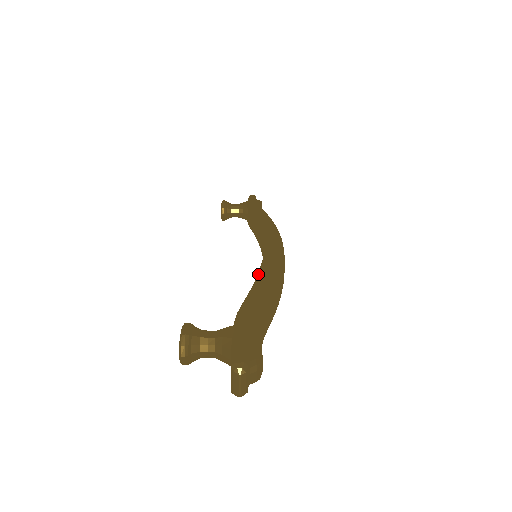
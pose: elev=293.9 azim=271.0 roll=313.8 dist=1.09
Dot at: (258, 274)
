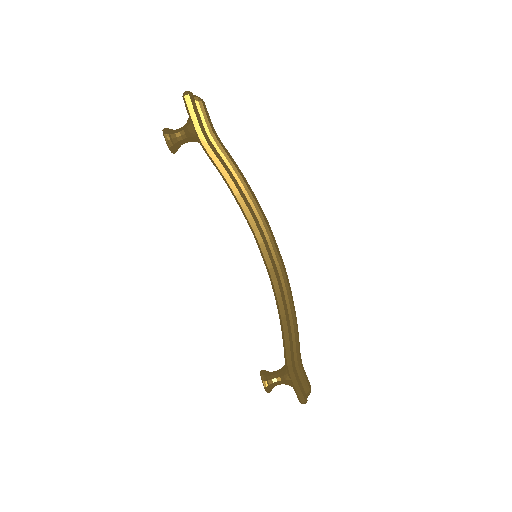
Dot at: (280, 319)
